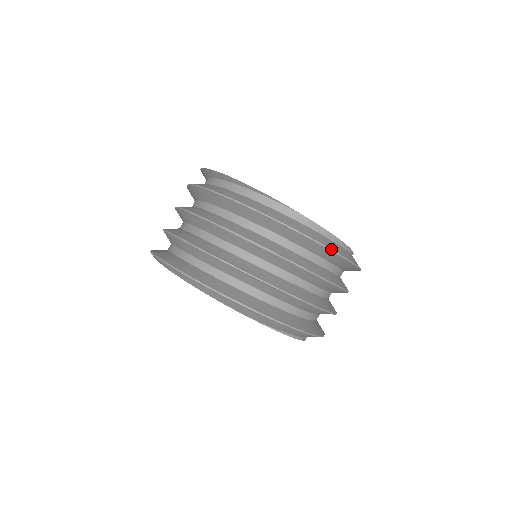
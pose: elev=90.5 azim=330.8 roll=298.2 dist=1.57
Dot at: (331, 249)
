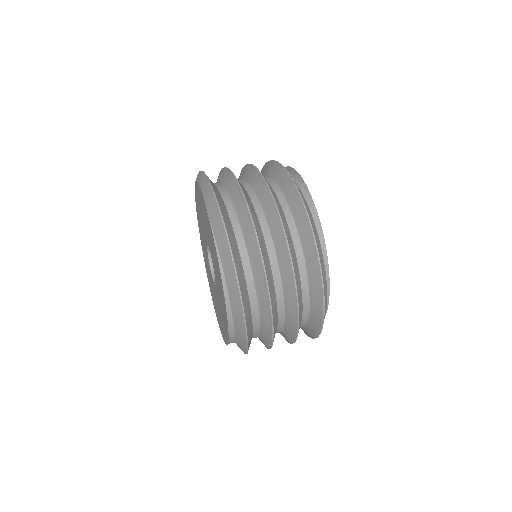
Dot at: (310, 221)
